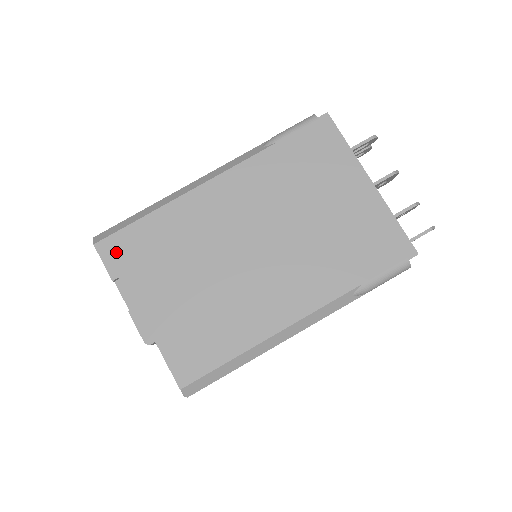
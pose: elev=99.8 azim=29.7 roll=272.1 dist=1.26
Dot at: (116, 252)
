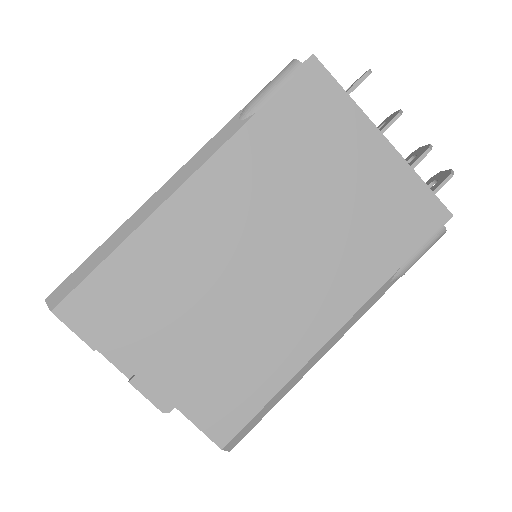
Dot at: (86, 313)
